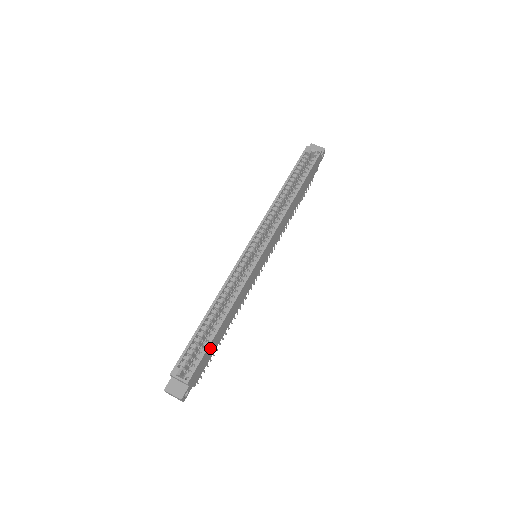
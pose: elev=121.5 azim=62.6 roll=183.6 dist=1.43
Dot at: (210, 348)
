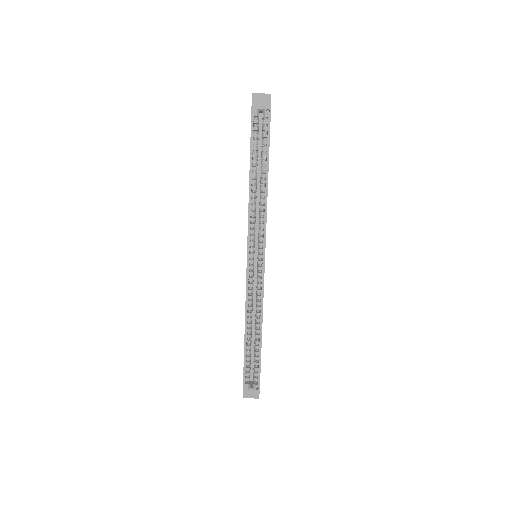
Dot at: occluded
